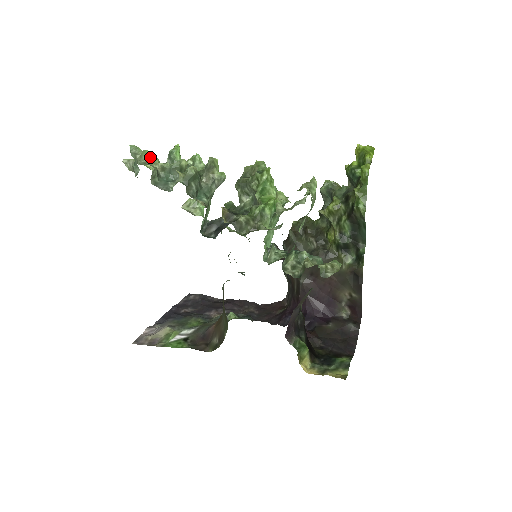
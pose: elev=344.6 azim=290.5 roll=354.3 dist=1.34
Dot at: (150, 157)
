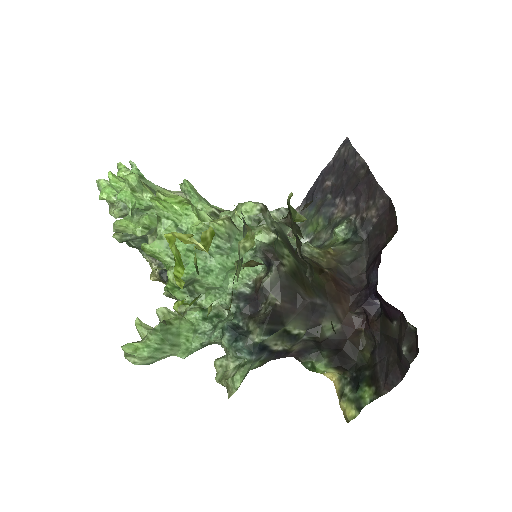
Dot at: (106, 200)
